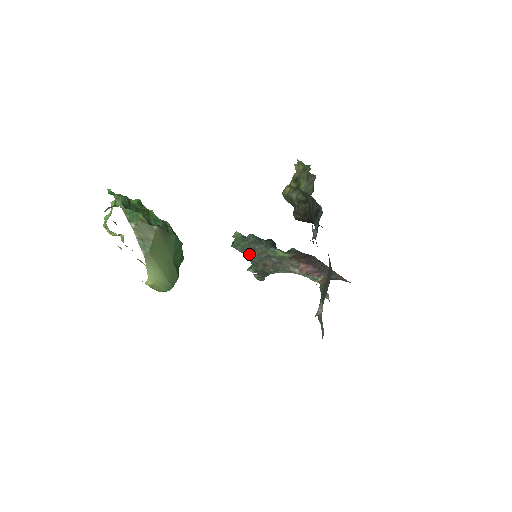
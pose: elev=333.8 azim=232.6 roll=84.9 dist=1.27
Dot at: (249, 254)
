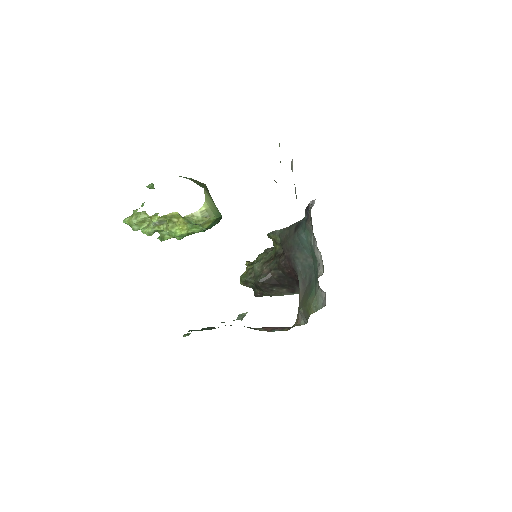
Dot at: (212, 328)
